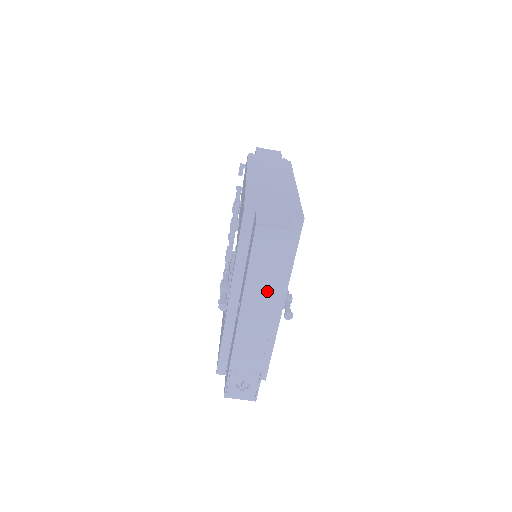
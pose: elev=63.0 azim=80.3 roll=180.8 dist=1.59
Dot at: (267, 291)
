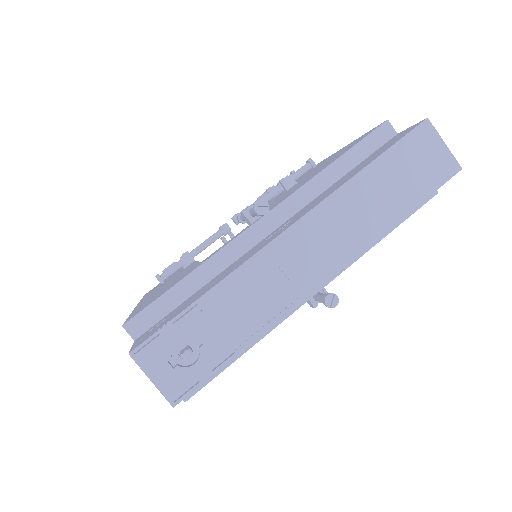
Dot at: (365, 218)
